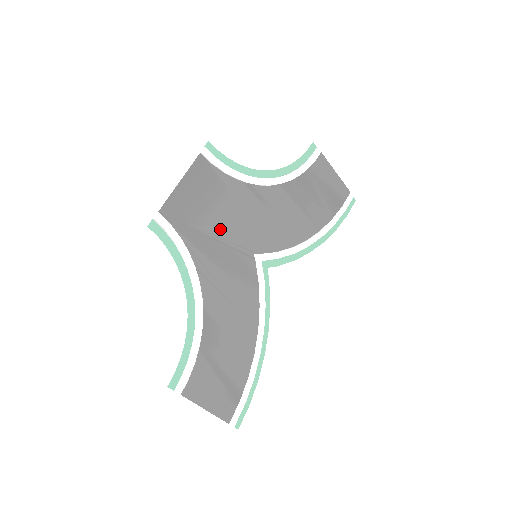
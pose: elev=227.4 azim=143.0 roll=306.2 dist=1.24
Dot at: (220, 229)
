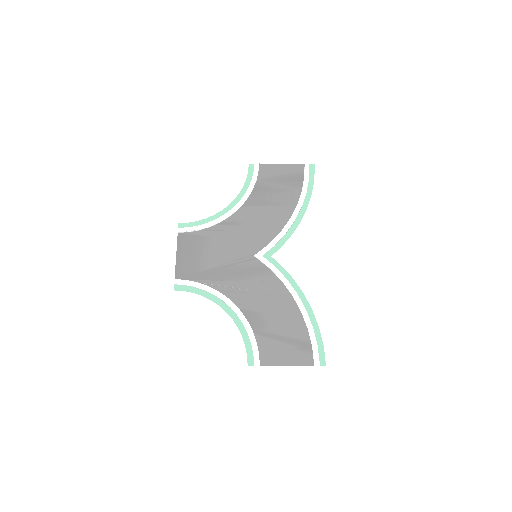
Dot at: (219, 260)
